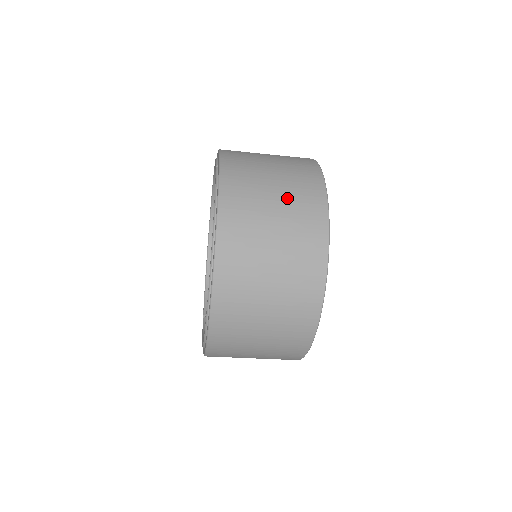
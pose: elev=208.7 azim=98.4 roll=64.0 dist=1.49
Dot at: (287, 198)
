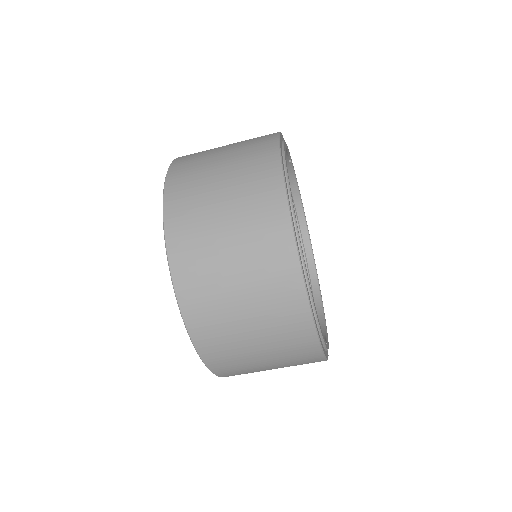
Dot at: occluded
